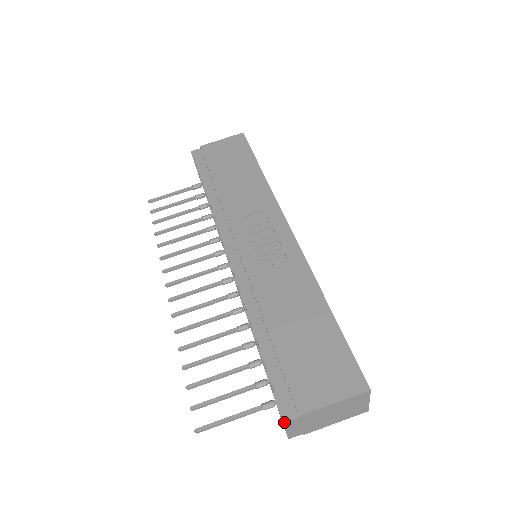
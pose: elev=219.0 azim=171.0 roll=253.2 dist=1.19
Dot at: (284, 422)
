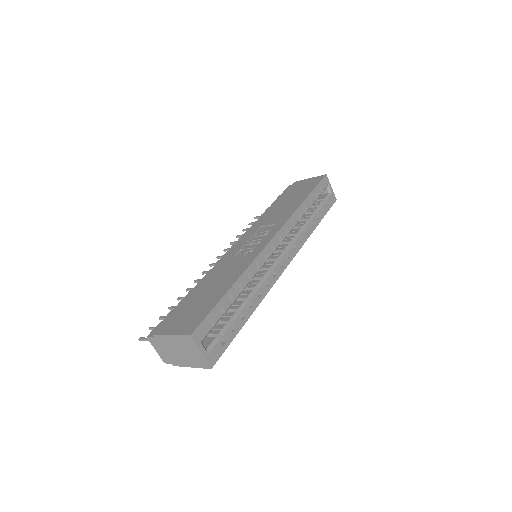
Dot at: (147, 336)
